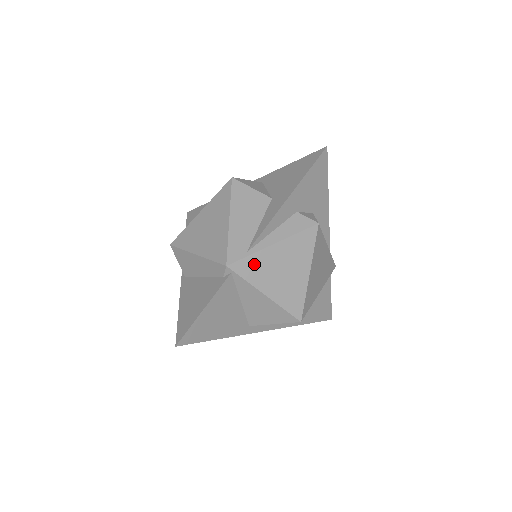
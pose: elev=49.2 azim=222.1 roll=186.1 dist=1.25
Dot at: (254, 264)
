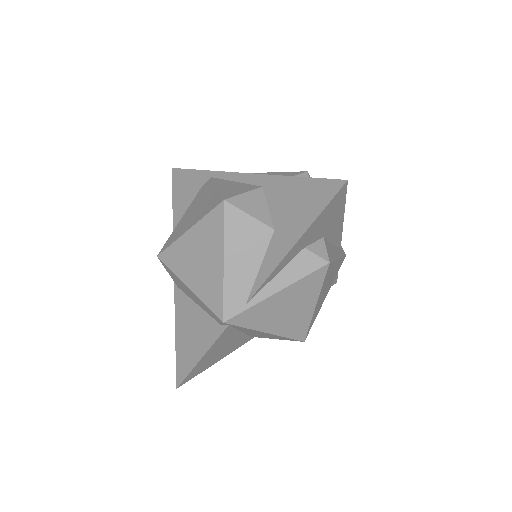
Dot at: (254, 314)
